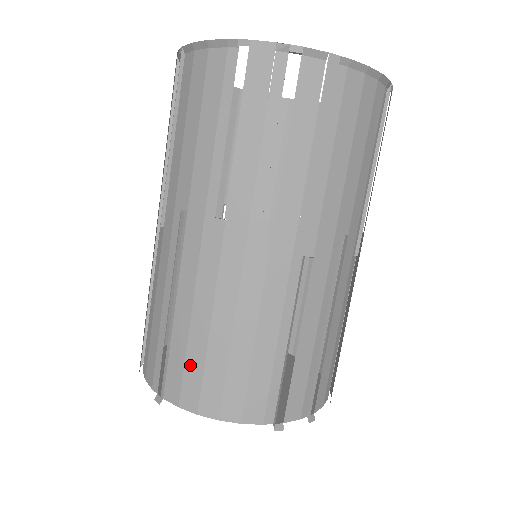
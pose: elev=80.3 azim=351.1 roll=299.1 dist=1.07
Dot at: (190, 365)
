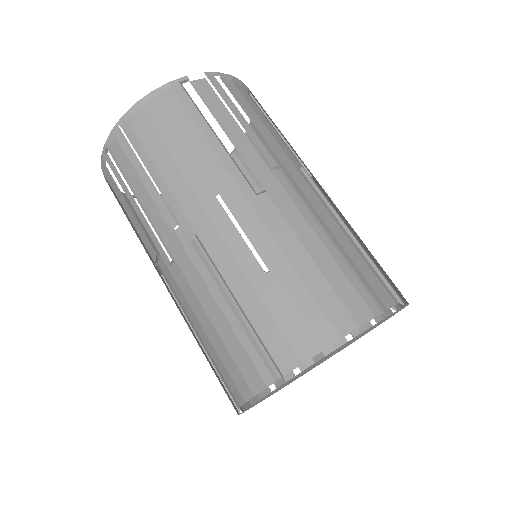
Dot at: (218, 371)
